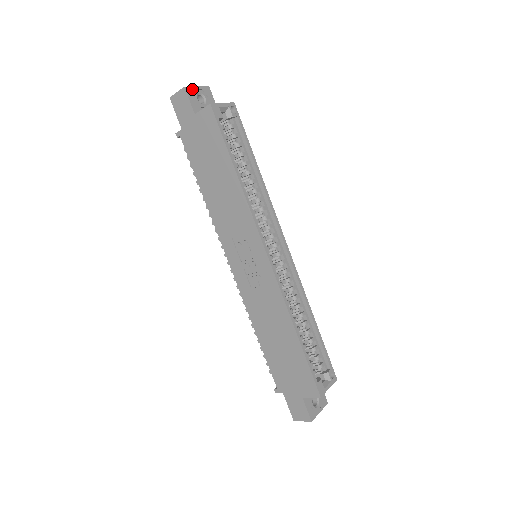
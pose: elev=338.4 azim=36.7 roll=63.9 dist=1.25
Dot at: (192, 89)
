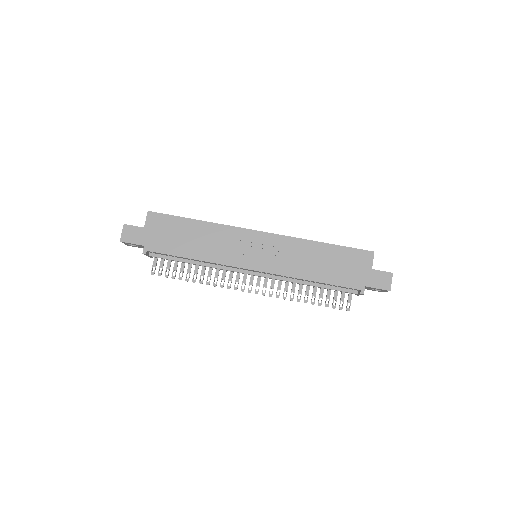
Dot at: occluded
